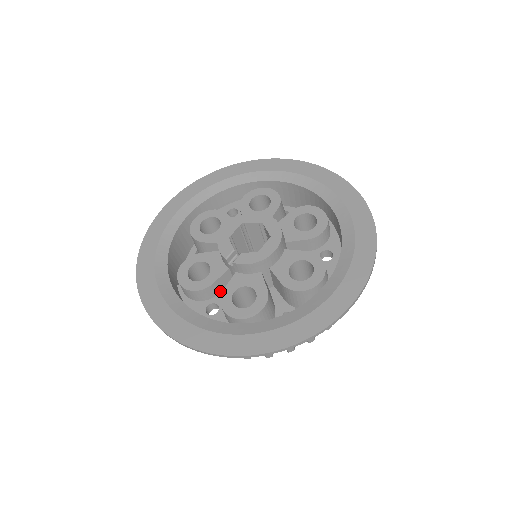
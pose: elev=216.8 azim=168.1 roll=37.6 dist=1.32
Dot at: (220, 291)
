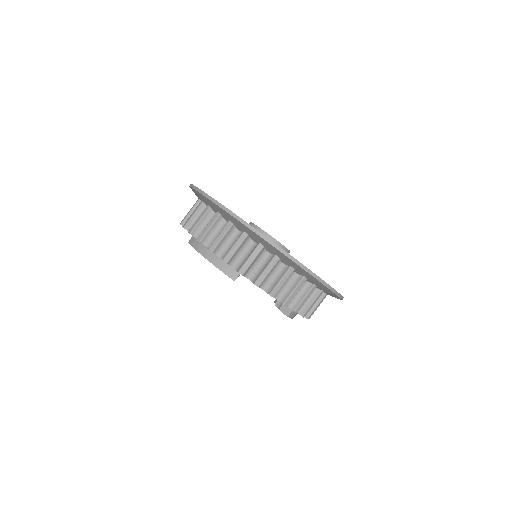
Dot at: occluded
